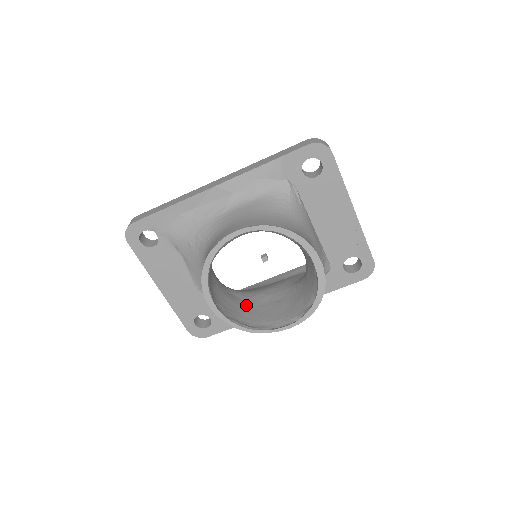
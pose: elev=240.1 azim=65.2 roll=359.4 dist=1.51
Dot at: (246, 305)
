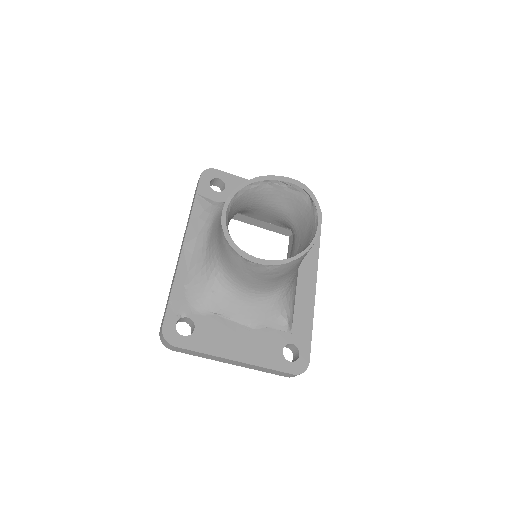
Dot at: occluded
